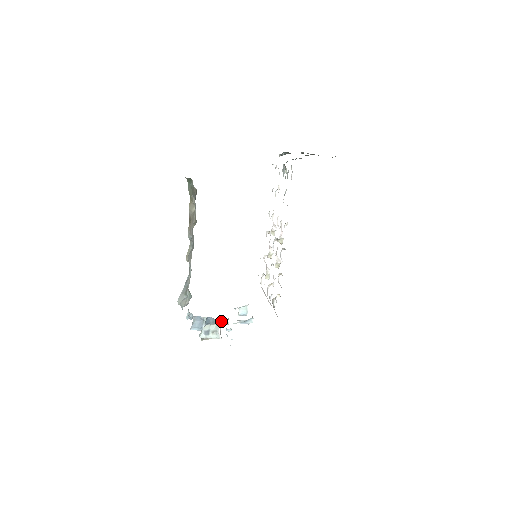
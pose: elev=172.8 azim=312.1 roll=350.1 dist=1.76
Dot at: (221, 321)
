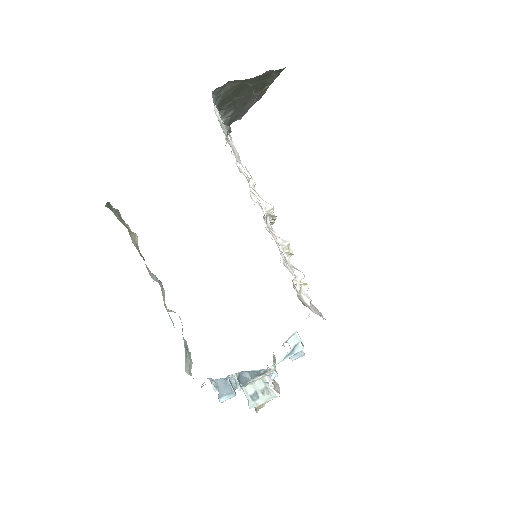
Dot at: (261, 370)
